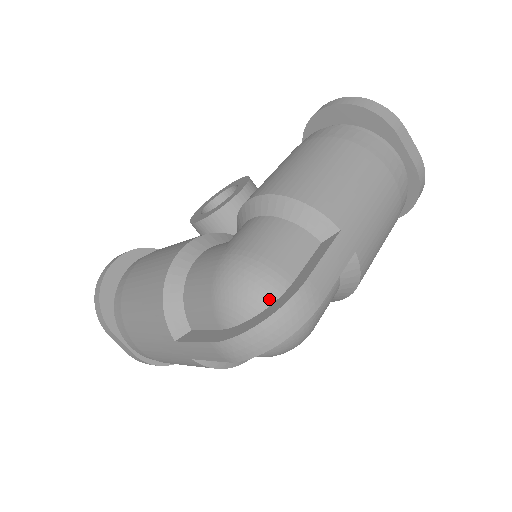
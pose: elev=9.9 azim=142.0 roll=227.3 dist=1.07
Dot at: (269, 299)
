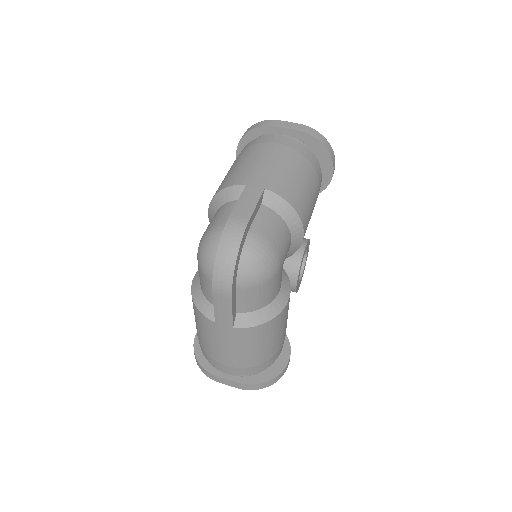
Dot at: occluded
